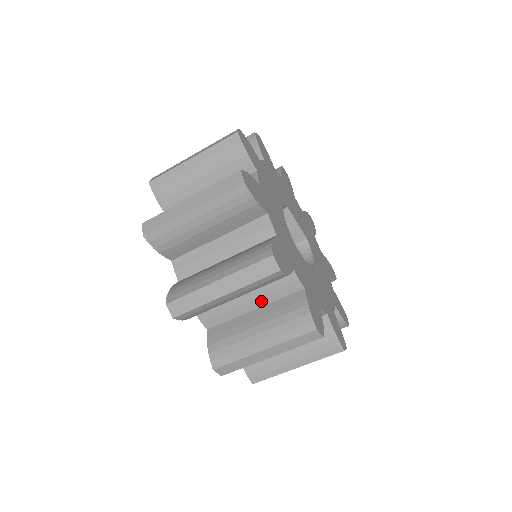
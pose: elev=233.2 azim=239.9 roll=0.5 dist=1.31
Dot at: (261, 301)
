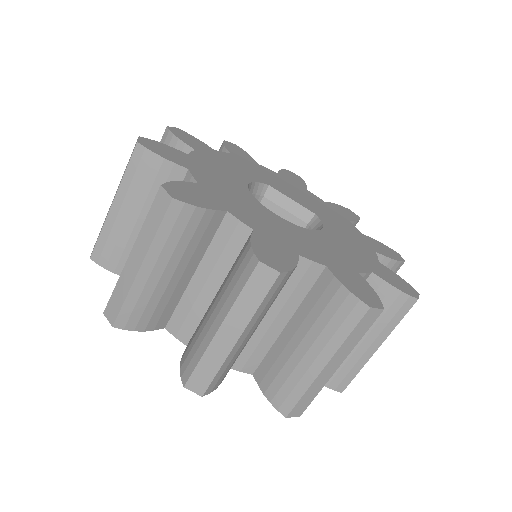
Dot at: (218, 275)
